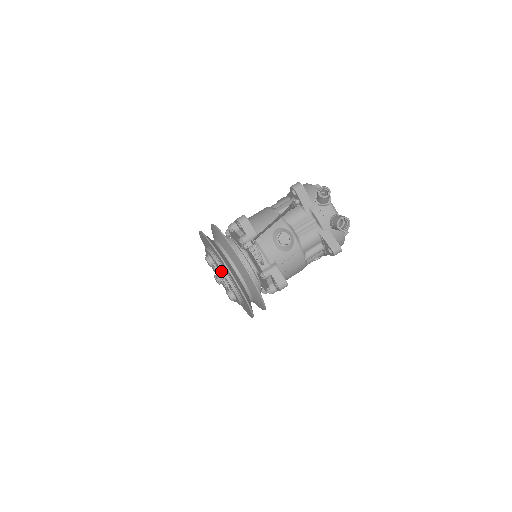
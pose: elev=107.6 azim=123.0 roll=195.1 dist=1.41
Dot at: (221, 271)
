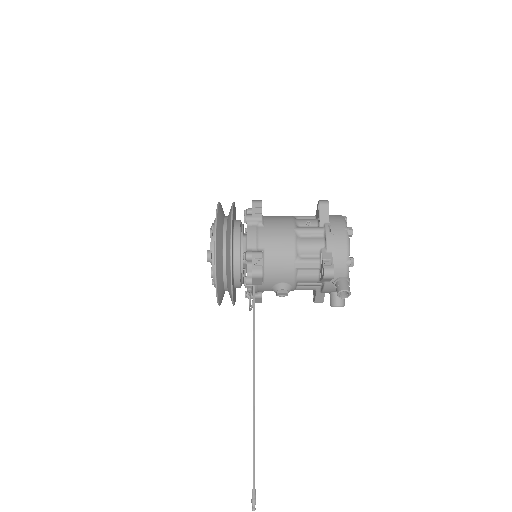
Dot at: occluded
